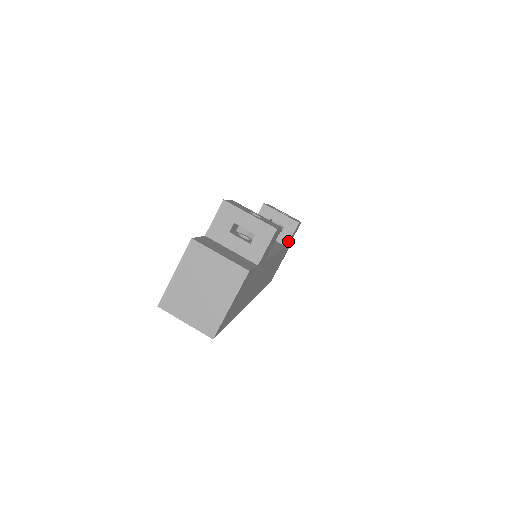
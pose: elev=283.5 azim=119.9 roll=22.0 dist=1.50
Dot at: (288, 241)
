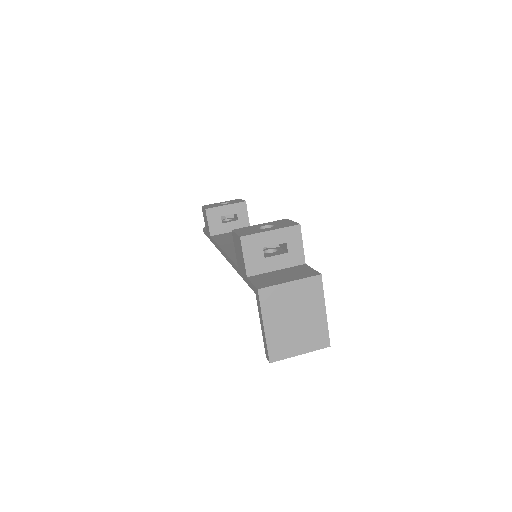
Dot at: (248, 222)
